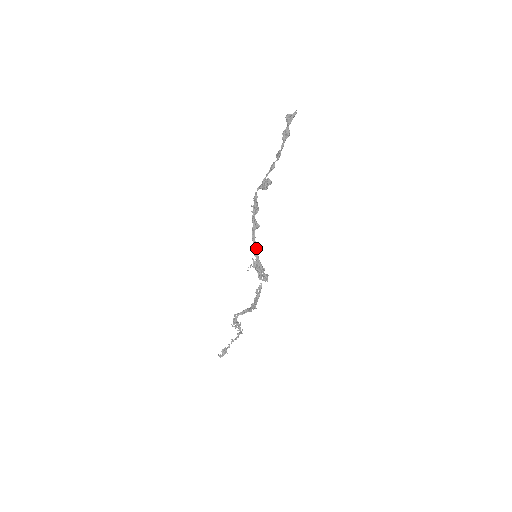
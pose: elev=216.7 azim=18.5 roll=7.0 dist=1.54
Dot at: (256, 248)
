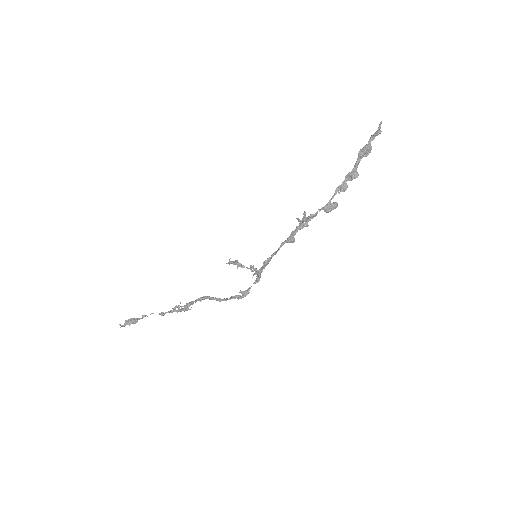
Dot at: occluded
